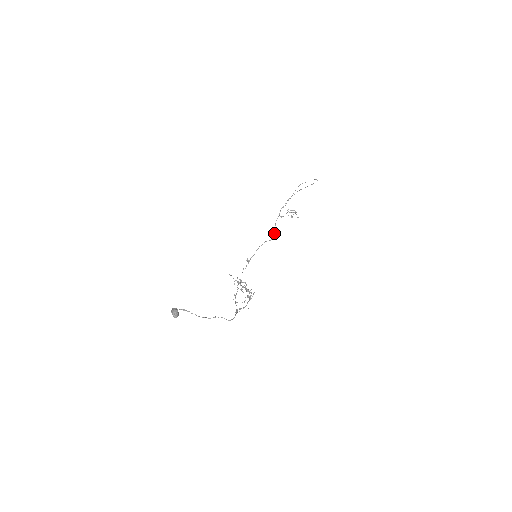
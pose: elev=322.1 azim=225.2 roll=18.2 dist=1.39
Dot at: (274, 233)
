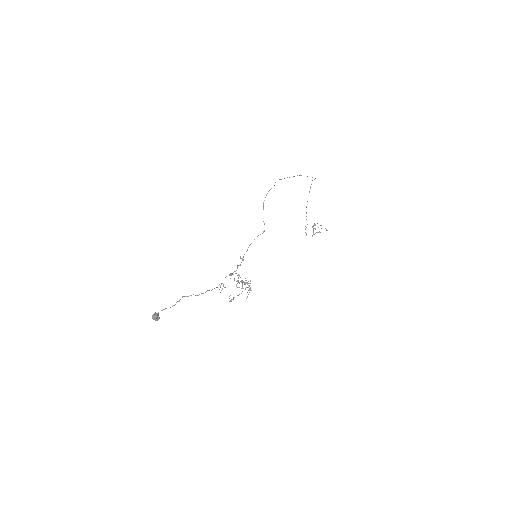
Dot at: occluded
